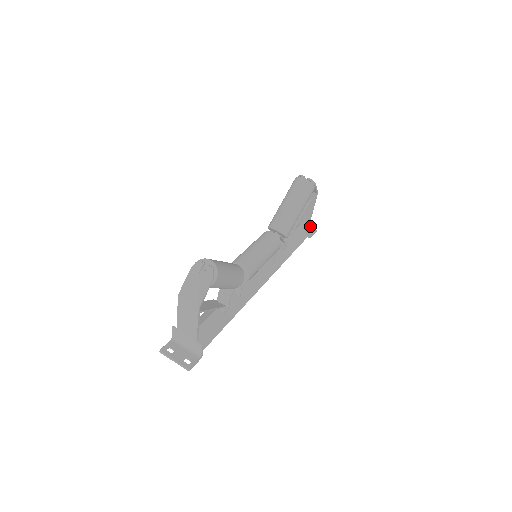
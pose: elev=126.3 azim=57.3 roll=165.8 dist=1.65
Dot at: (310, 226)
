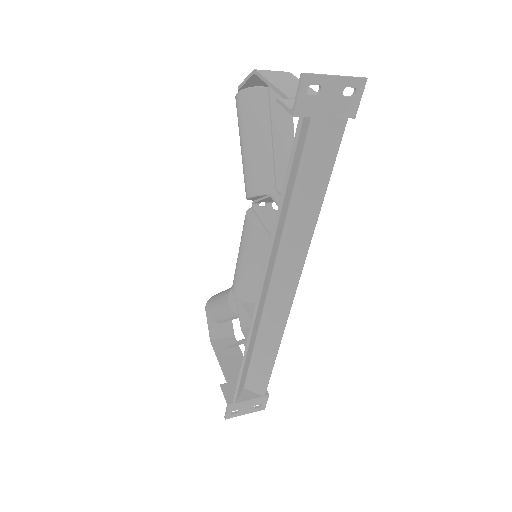
Dot at: occluded
